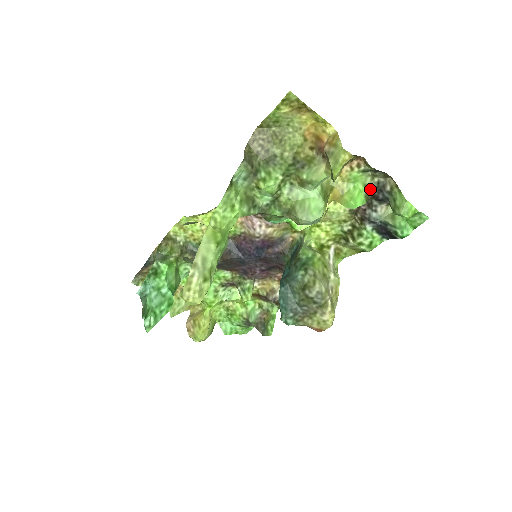
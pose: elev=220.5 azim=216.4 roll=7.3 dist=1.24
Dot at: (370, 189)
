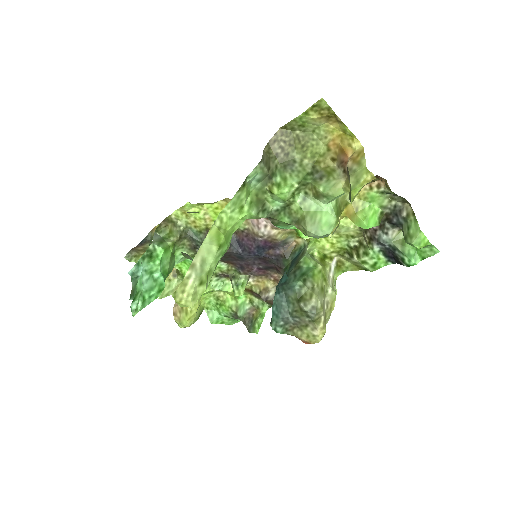
Dot at: (385, 211)
